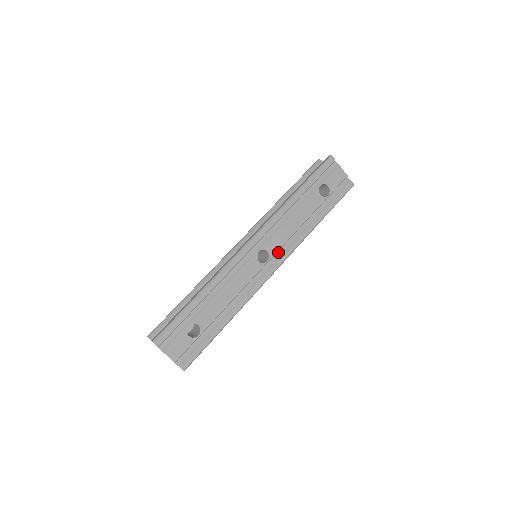
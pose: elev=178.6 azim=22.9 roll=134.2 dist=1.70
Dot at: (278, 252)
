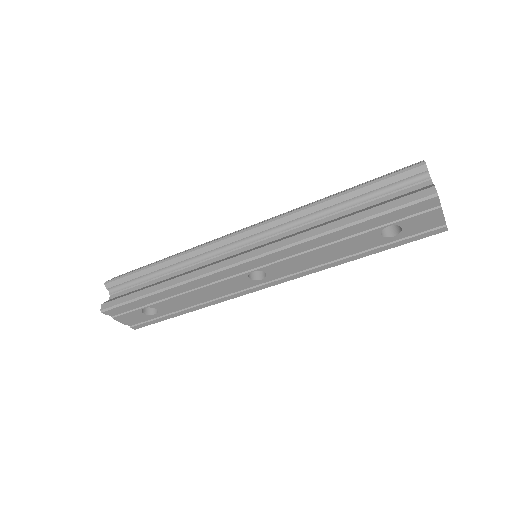
Dot at: (282, 274)
